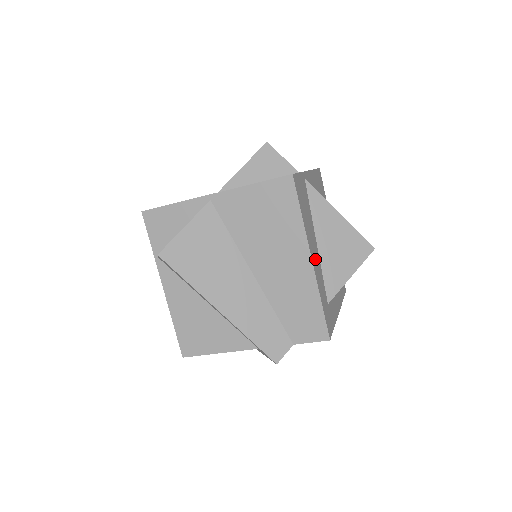
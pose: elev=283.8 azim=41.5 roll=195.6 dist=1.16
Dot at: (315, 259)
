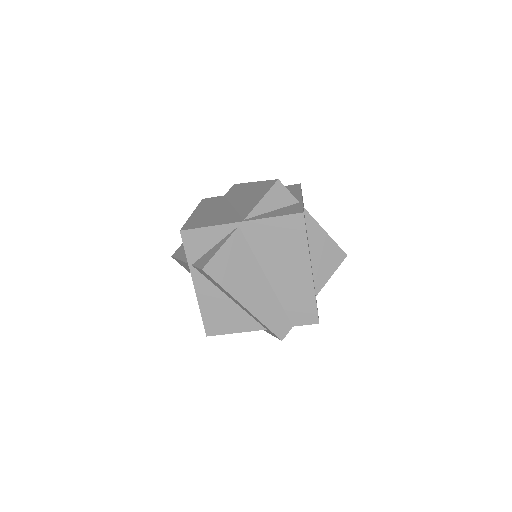
Dot at: occluded
